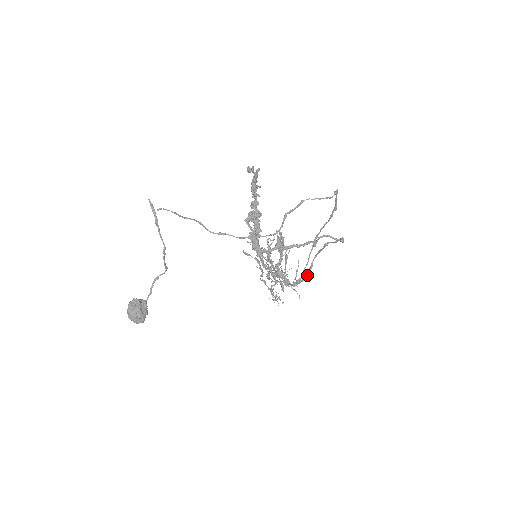
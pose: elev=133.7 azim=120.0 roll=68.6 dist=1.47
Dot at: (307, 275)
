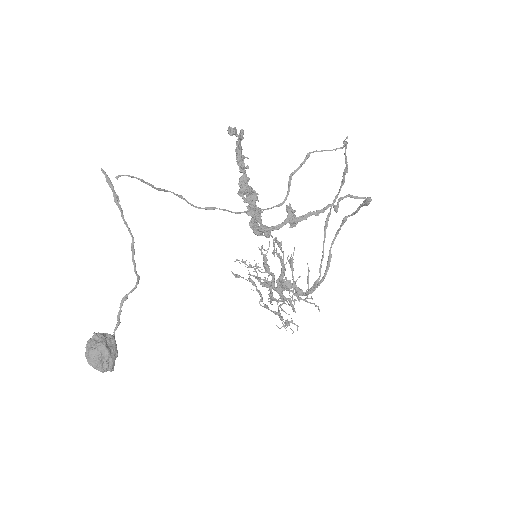
Dot at: (326, 271)
